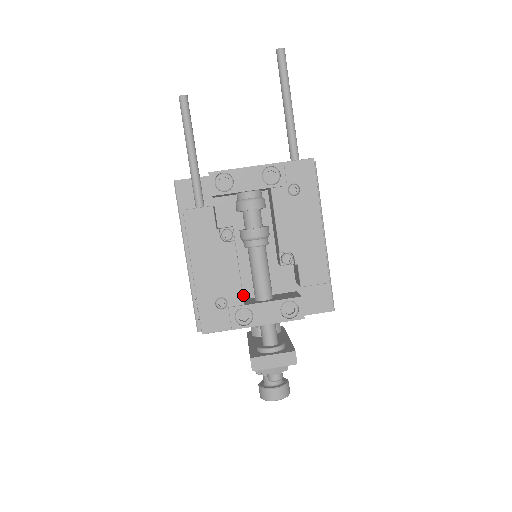
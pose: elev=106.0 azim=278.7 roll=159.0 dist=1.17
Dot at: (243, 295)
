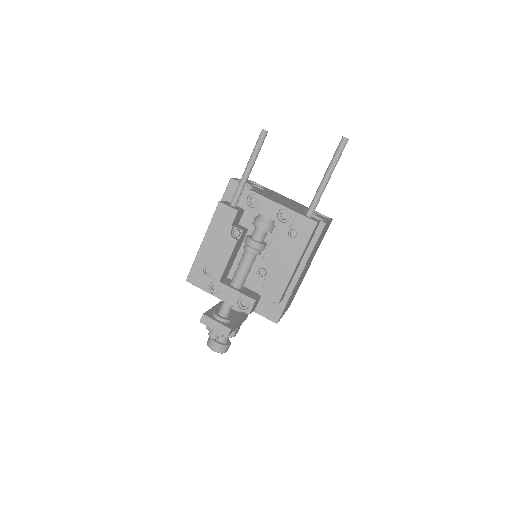
Dot at: (228, 275)
